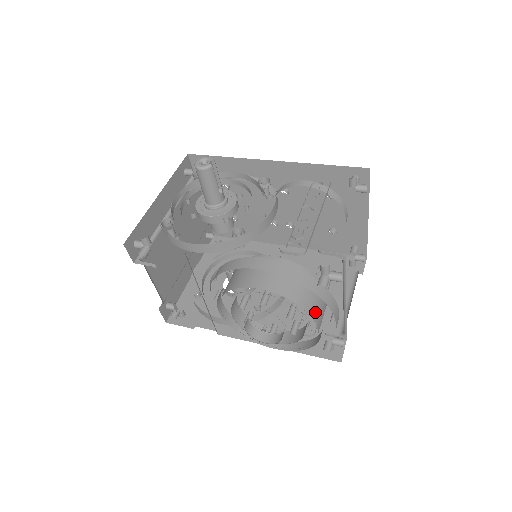
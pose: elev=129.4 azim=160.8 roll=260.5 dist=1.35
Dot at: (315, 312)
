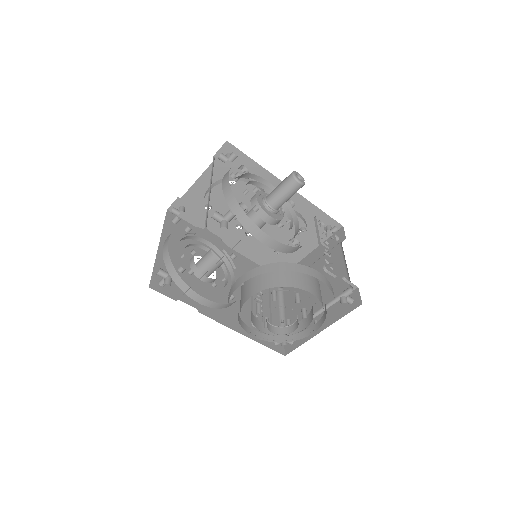
Dot at: occluded
